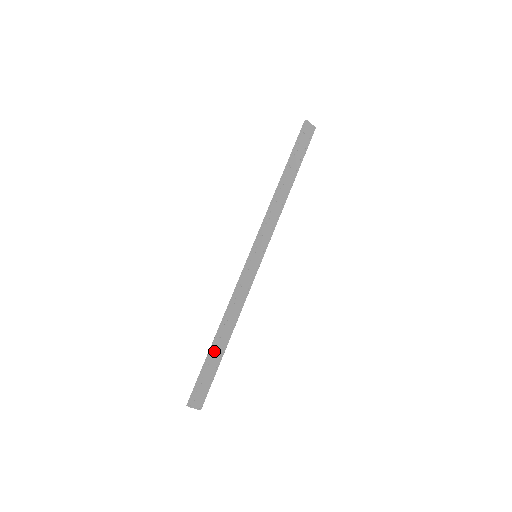
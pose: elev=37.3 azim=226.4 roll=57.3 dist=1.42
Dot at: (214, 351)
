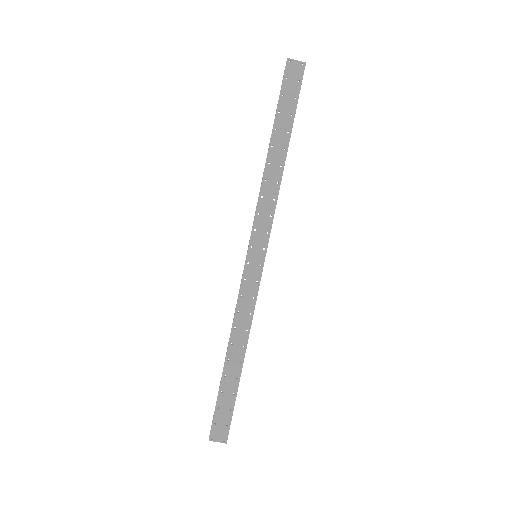
Dot at: (226, 377)
